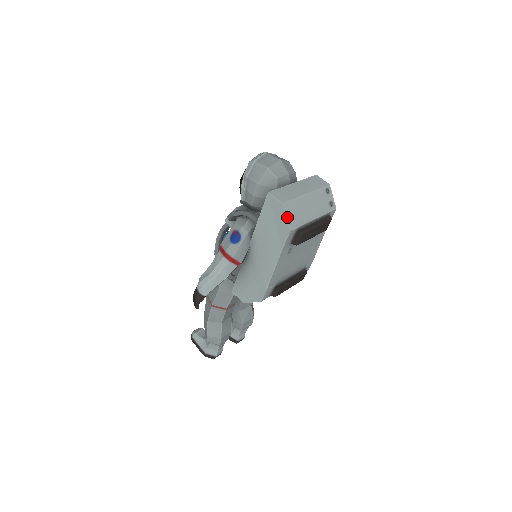
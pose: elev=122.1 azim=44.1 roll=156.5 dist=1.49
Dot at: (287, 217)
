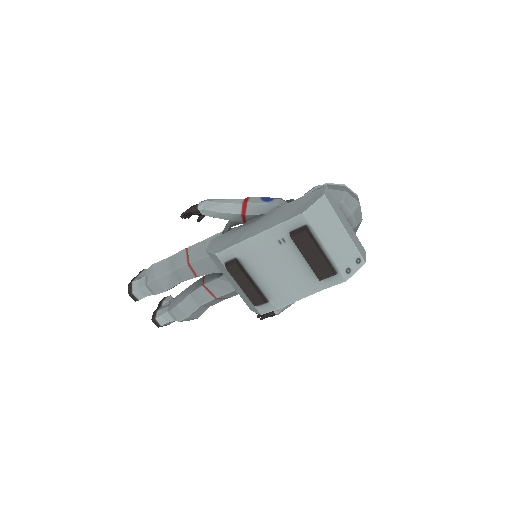
Dot at: (314, 204)
